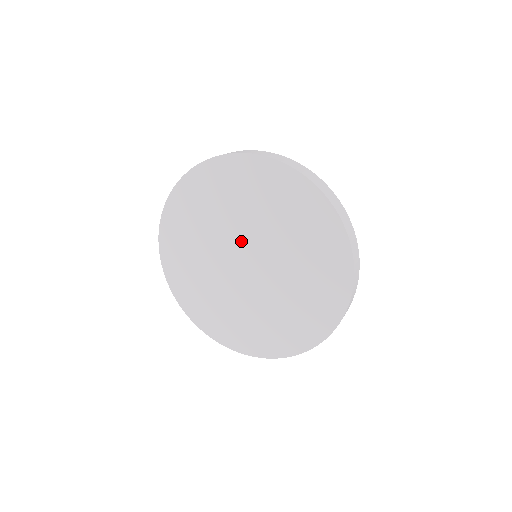
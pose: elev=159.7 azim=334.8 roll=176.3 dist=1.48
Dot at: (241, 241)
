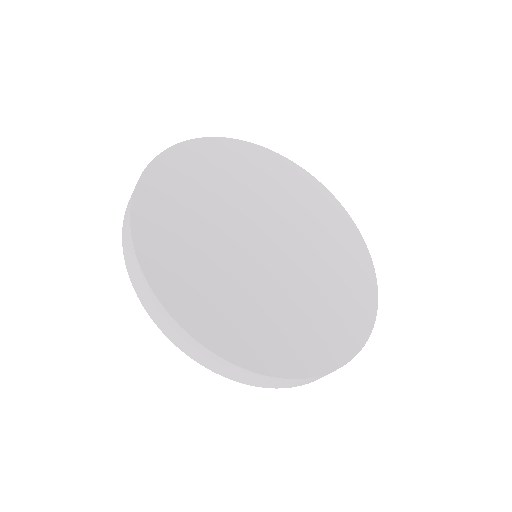
Dot at: (280, 226)
